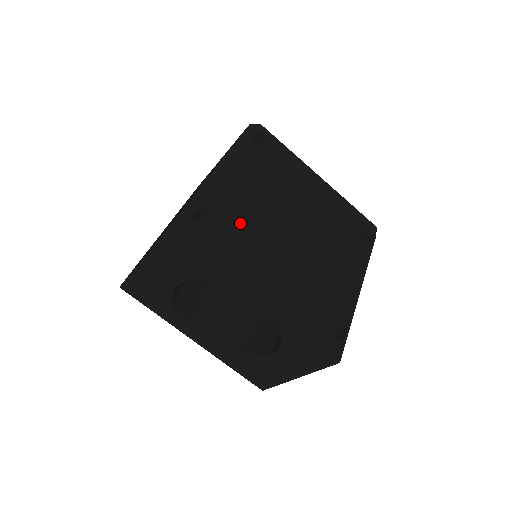
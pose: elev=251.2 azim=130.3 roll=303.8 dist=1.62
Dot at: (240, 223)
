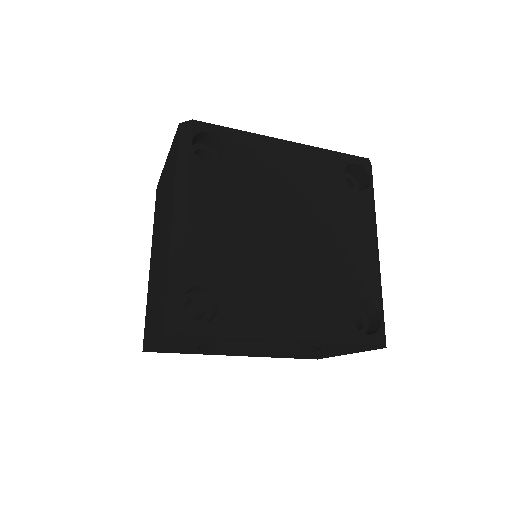
Dot at: (230, 275)
